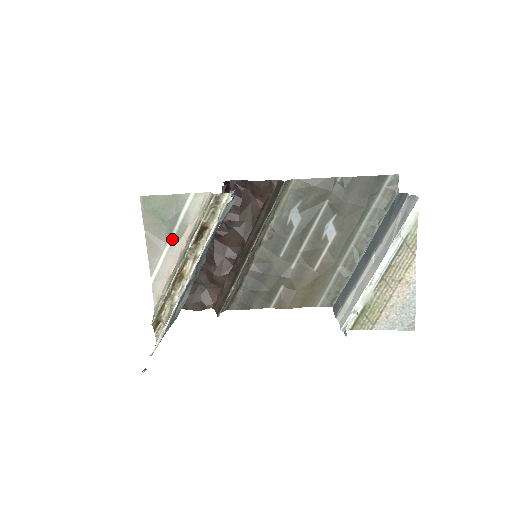
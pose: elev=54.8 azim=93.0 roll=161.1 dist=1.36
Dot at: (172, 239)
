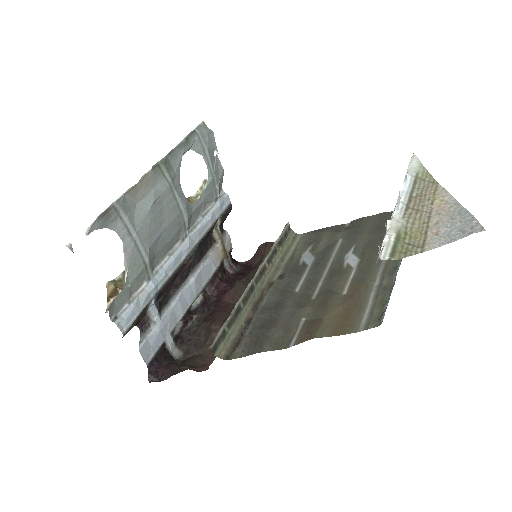
Dot at: occluded
